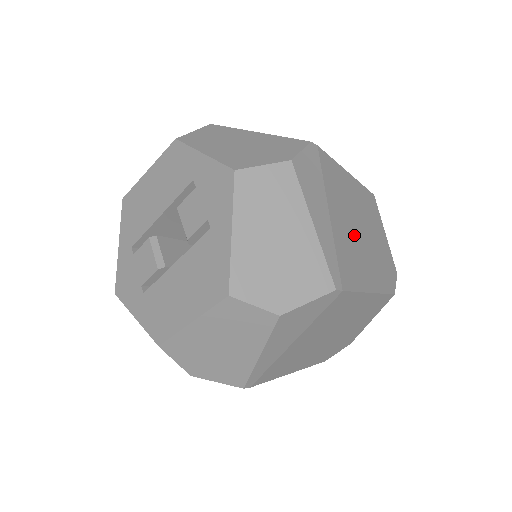
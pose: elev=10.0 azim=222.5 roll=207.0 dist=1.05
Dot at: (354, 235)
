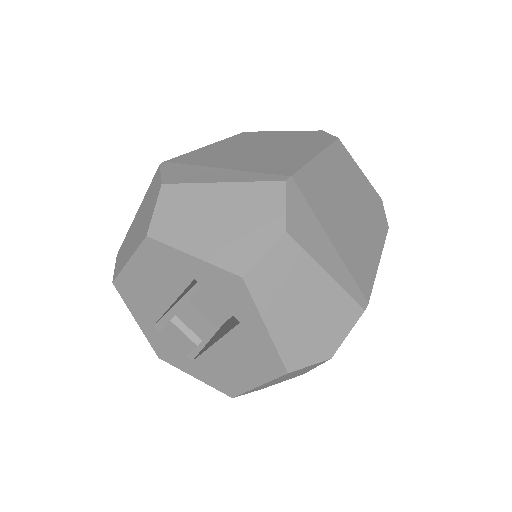
Dot at: (350, 225)
